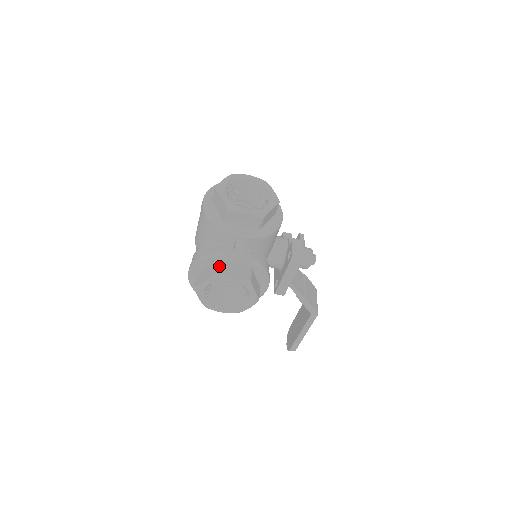
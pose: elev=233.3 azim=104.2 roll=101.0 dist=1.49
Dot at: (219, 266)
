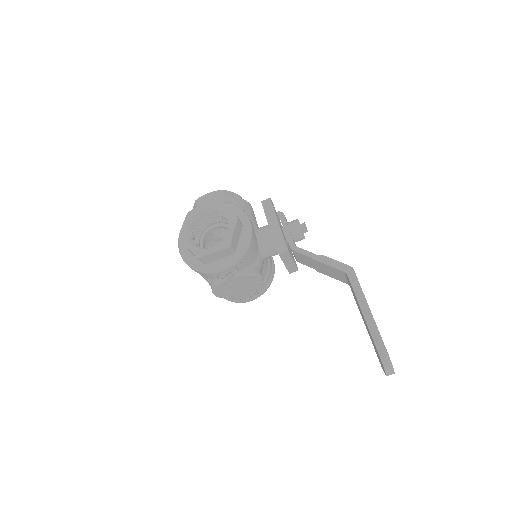
Dot at: occluded
